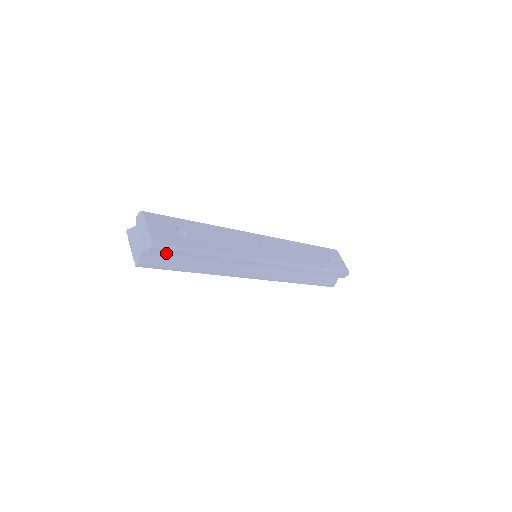
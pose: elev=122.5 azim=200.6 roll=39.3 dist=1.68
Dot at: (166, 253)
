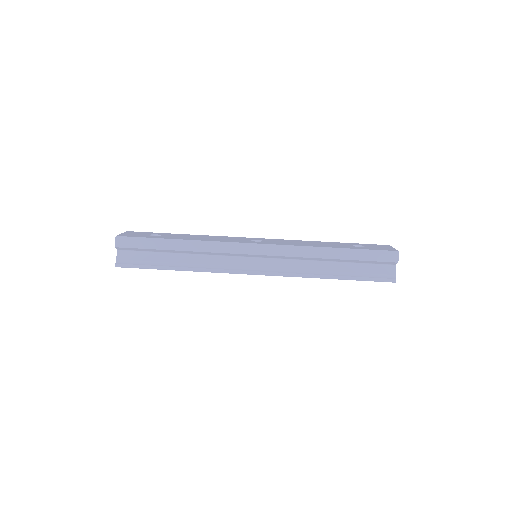
Dot at: (133, 246)
